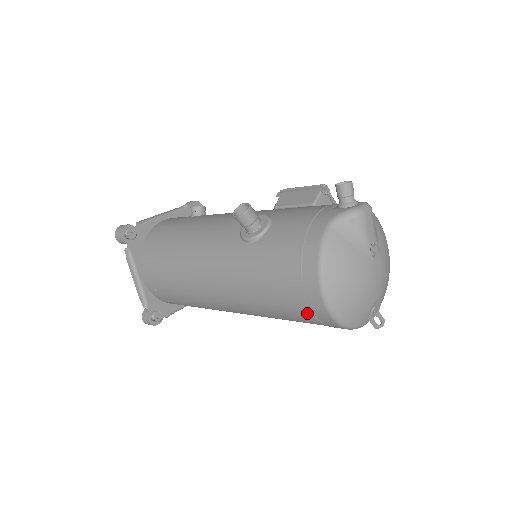
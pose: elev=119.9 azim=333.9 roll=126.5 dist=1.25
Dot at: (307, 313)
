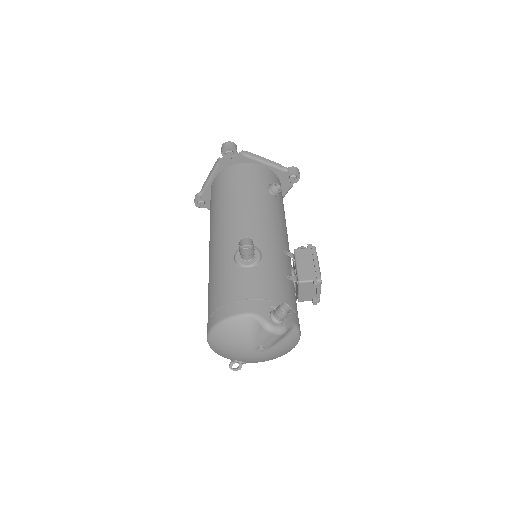
Dot at: occluded
